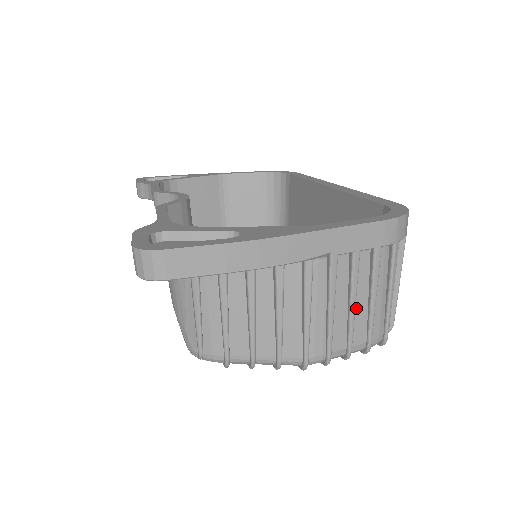
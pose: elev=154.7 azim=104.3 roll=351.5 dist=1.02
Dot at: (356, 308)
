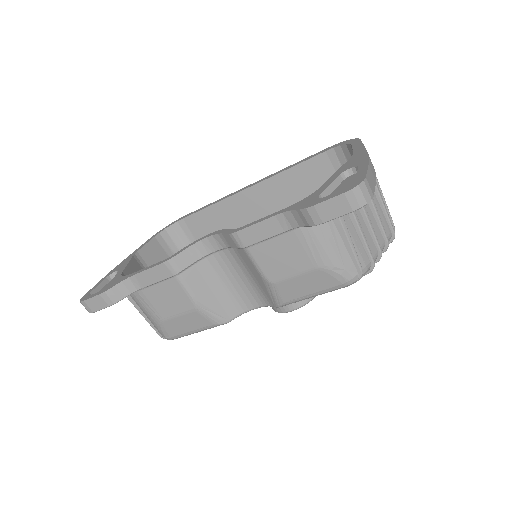
Dot at: occluded
